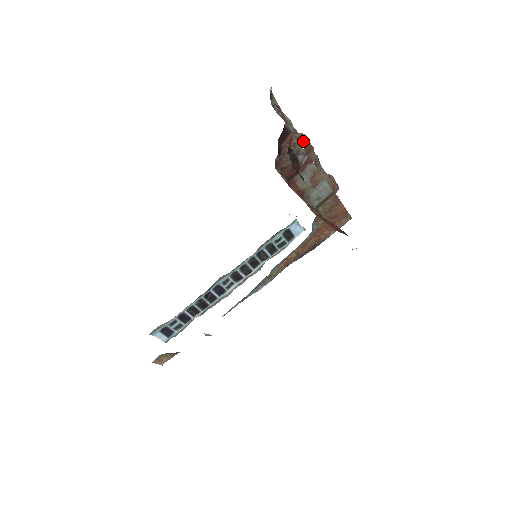
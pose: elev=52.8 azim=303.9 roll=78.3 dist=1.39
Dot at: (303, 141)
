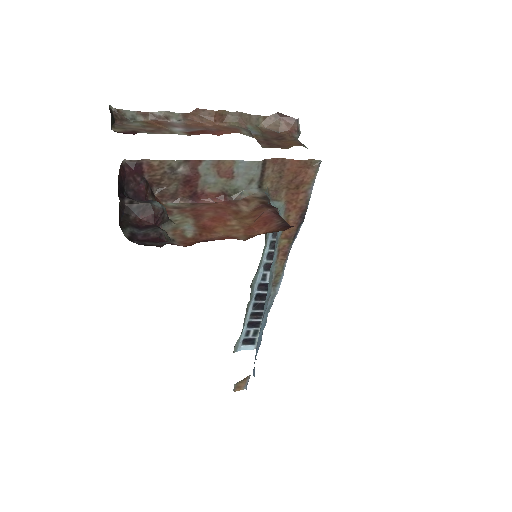
Dot at: (203, 116)
